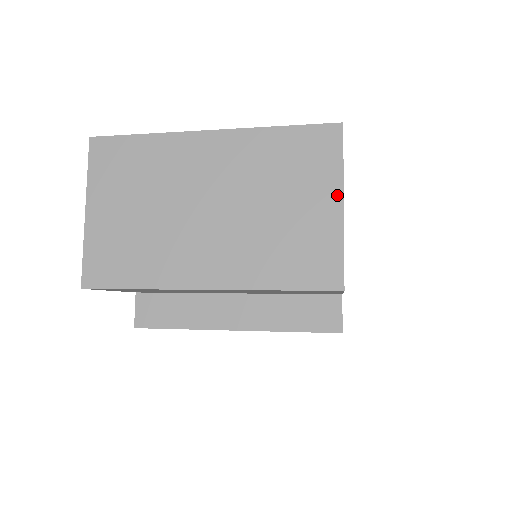
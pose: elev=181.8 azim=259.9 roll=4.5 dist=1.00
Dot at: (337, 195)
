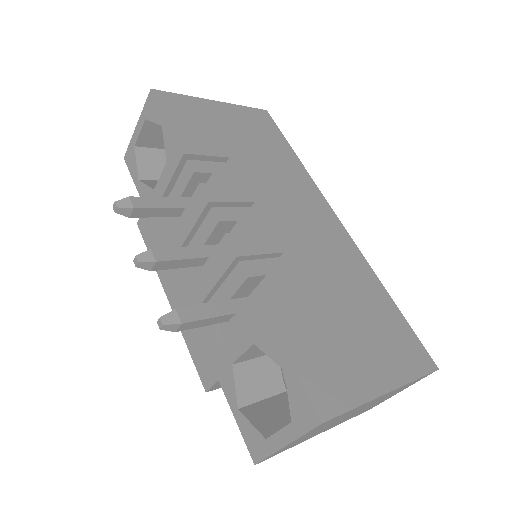
Dot at: occluded
